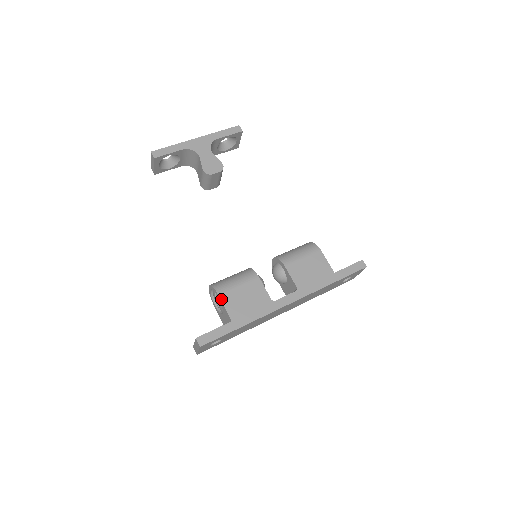
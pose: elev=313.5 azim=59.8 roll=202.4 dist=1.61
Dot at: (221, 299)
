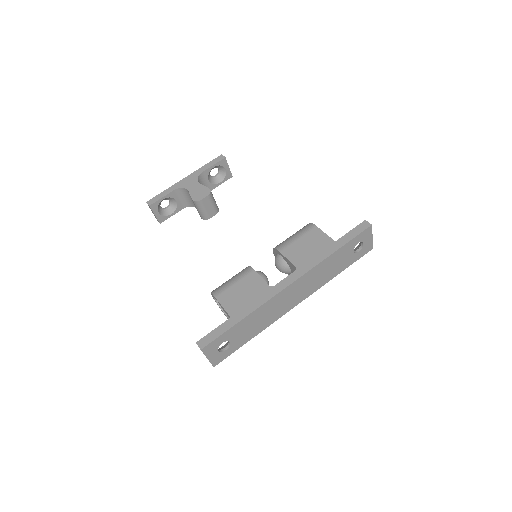
Dot at: (218, 300)
